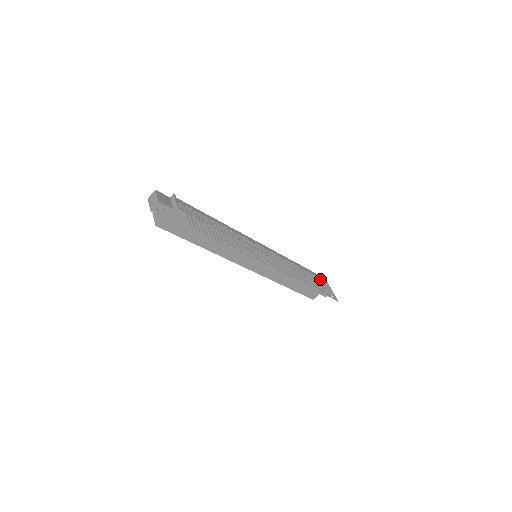
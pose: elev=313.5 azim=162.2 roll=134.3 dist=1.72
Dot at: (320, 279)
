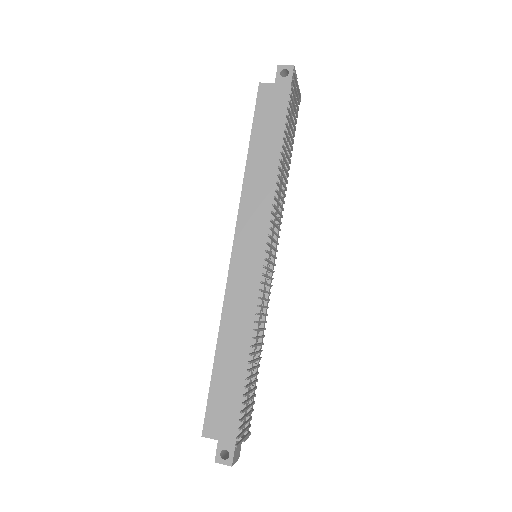
Dot at: (252, 409)
